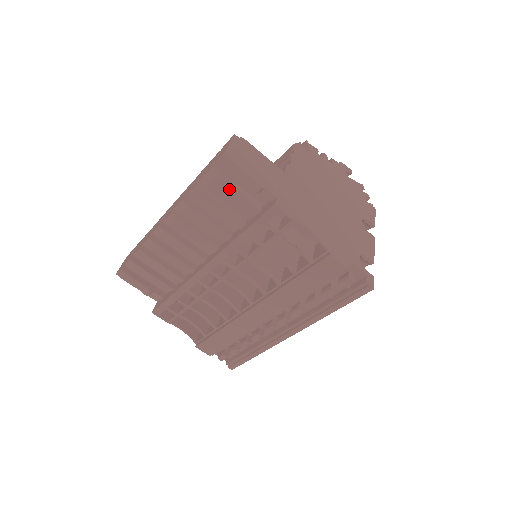
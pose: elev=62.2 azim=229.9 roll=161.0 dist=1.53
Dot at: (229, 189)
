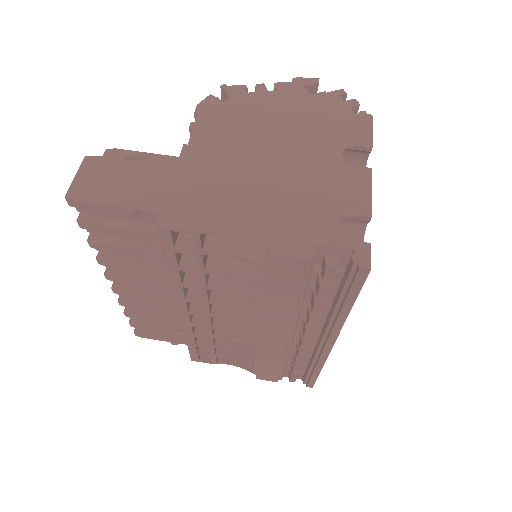
Dot at: (113, 229)
